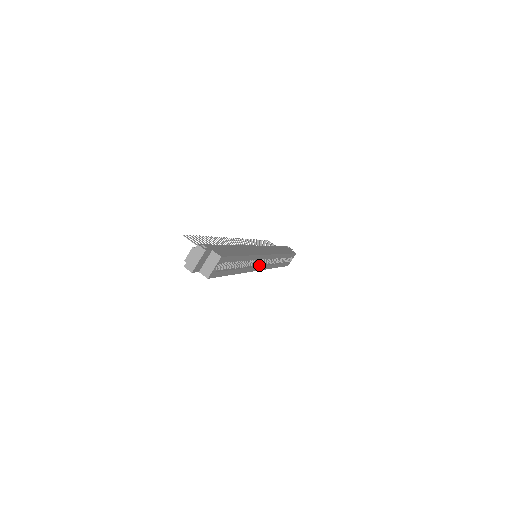
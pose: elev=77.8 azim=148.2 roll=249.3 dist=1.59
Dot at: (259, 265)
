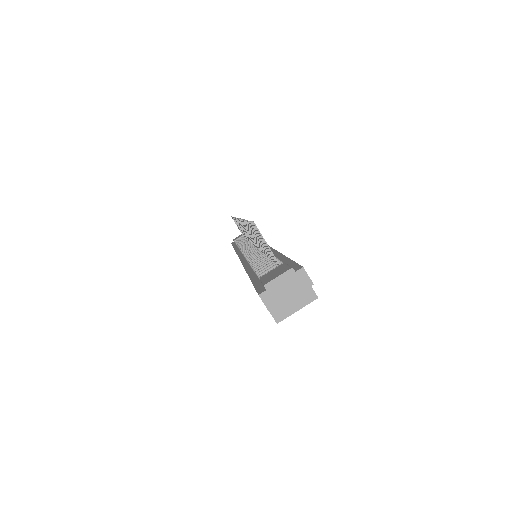
Dot at: occluded
